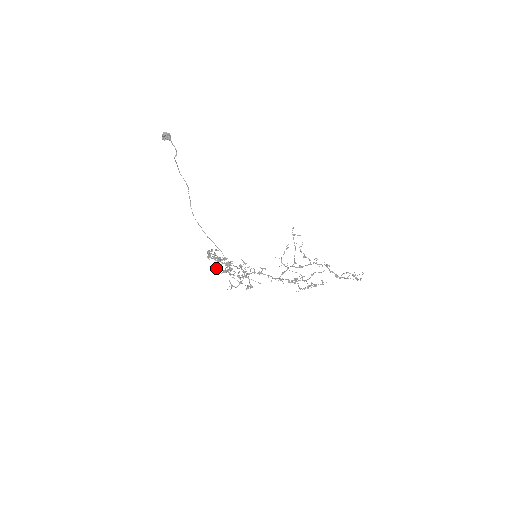
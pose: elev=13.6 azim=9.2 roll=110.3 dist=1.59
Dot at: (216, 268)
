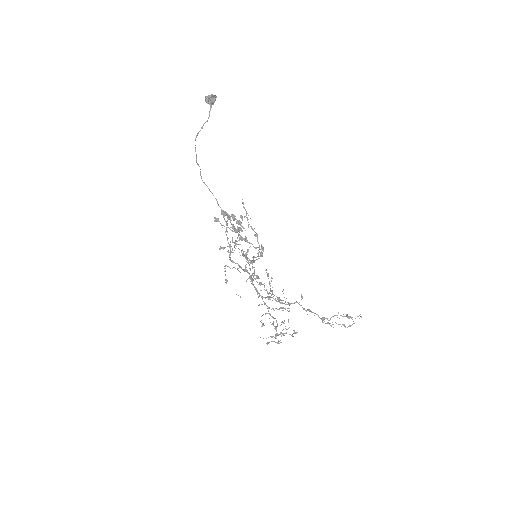
Dot at: occluded
